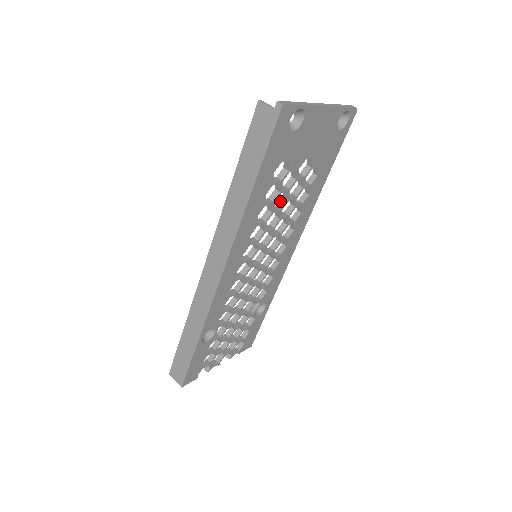
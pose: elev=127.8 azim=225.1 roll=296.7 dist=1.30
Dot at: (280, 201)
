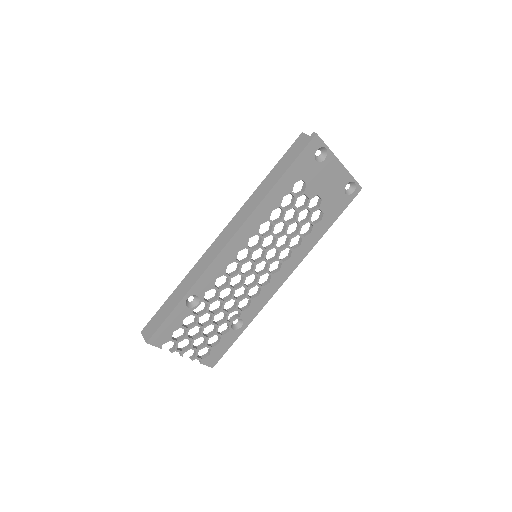
Dot at: (290, 219)
